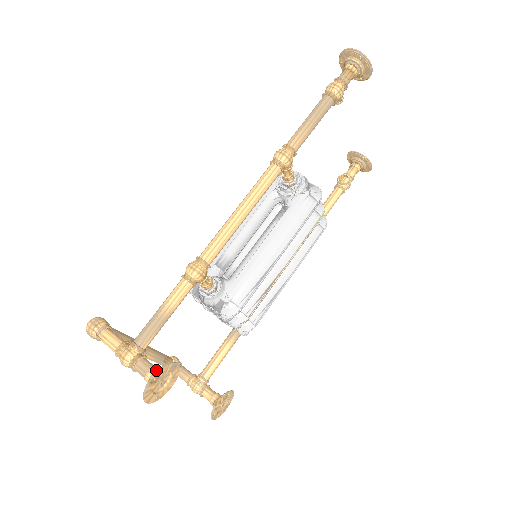
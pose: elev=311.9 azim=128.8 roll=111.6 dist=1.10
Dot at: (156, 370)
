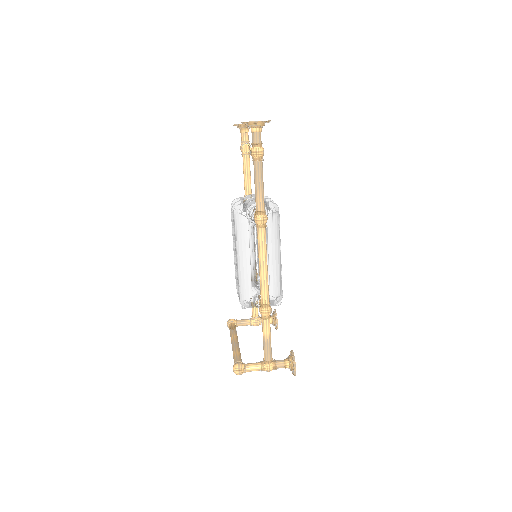
Dot at: (289, 362)
